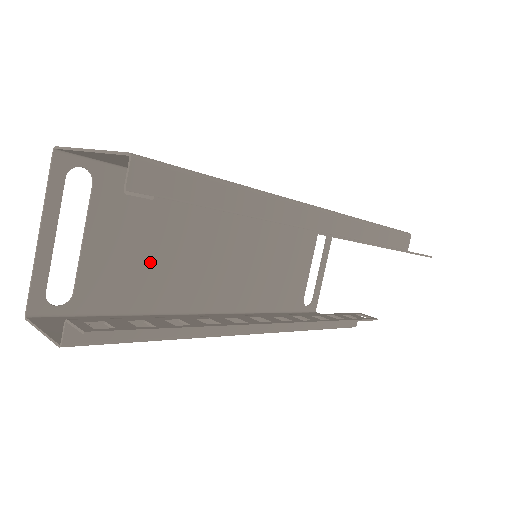
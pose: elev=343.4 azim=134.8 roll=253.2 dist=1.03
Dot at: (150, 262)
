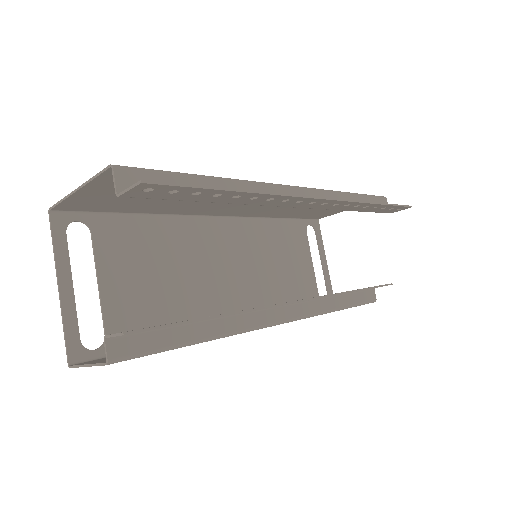
Dot at: (164, 292)
